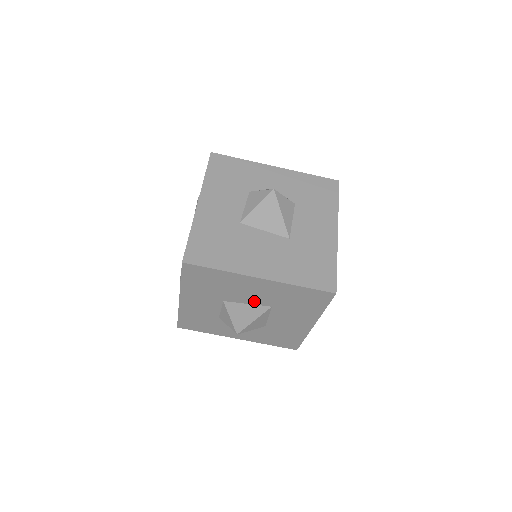
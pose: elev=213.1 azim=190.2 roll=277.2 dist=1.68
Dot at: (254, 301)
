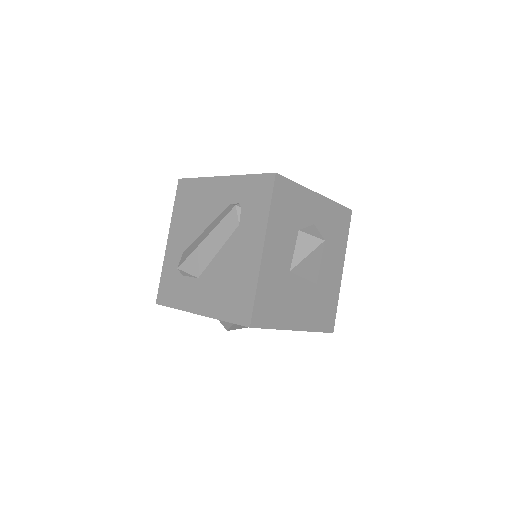
Dot at: occluded
